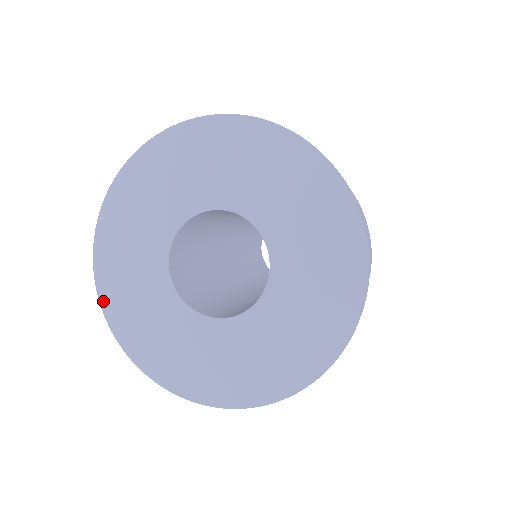
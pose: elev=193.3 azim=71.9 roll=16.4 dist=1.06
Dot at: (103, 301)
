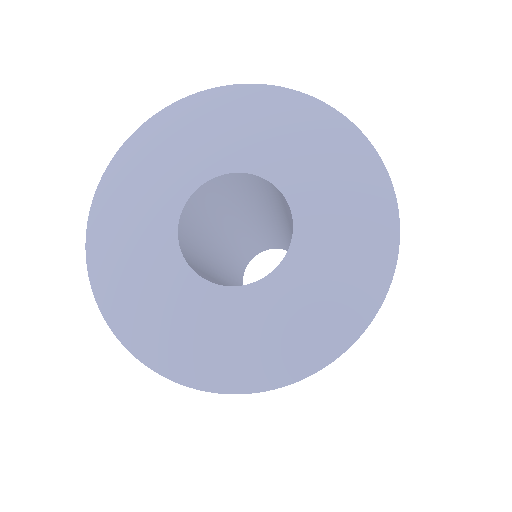
Dot at: (98, 292)
